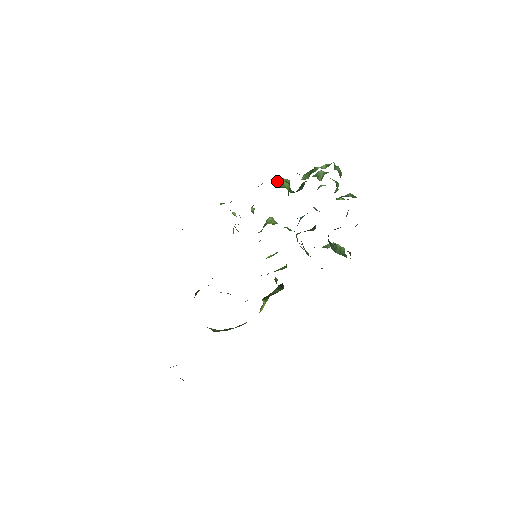
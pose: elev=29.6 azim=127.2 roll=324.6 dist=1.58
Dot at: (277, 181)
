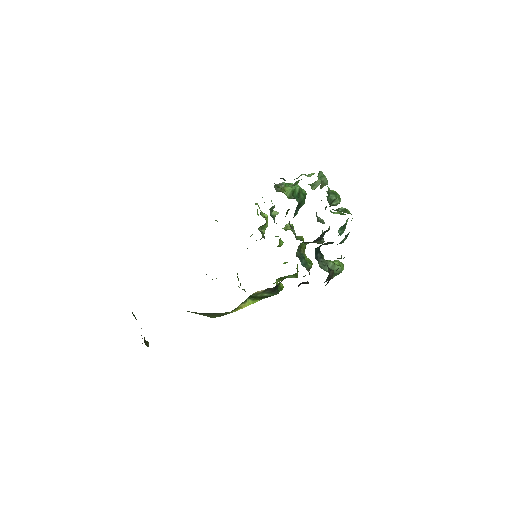
Dot at: (278, 185)
